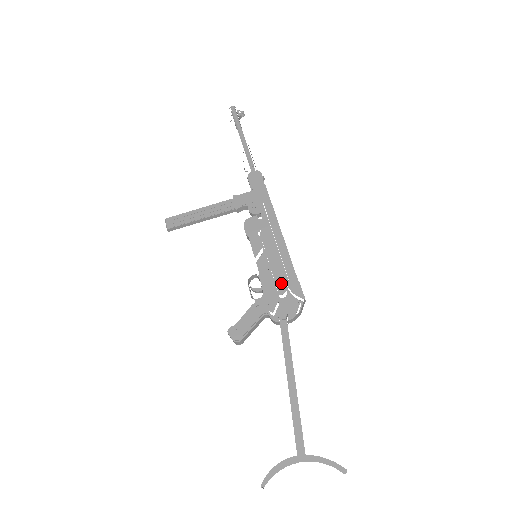
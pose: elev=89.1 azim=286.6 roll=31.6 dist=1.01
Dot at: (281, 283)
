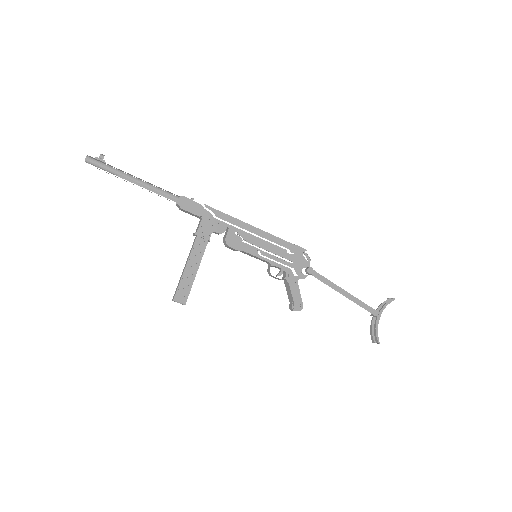
Dot at: (289, 256)
